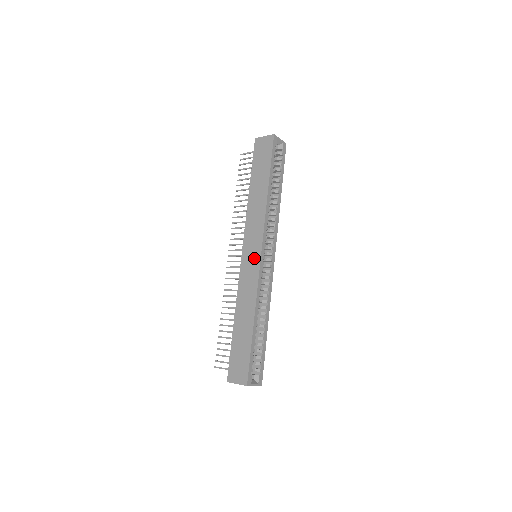
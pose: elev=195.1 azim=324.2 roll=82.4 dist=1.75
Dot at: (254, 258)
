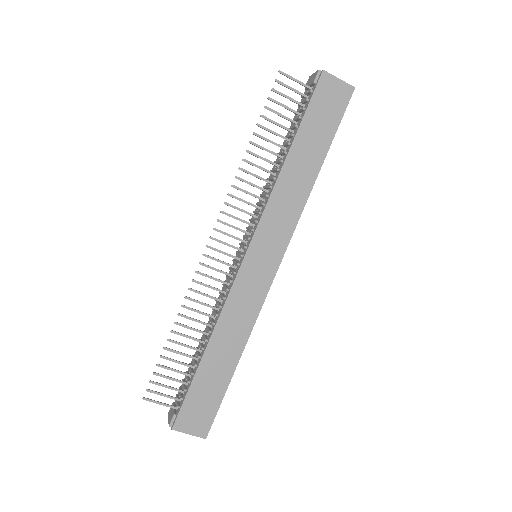
Dot at: (266, 269)
